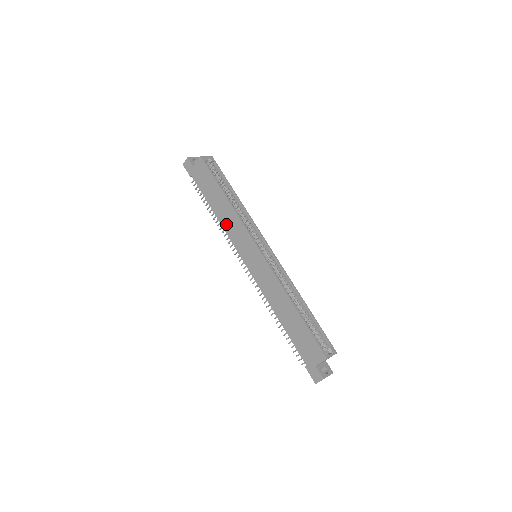
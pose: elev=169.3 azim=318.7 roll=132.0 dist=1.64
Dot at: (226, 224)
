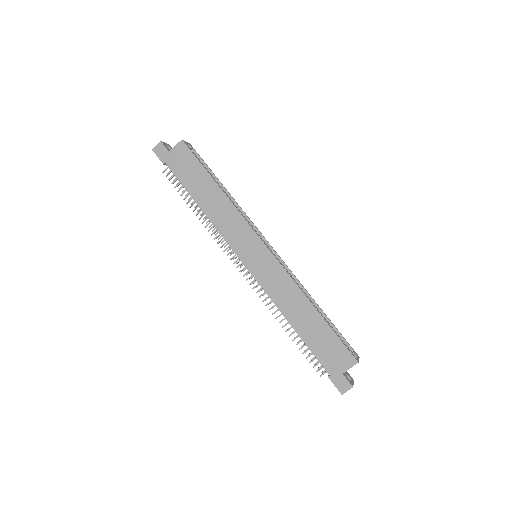
Dot at: (218, 219)
